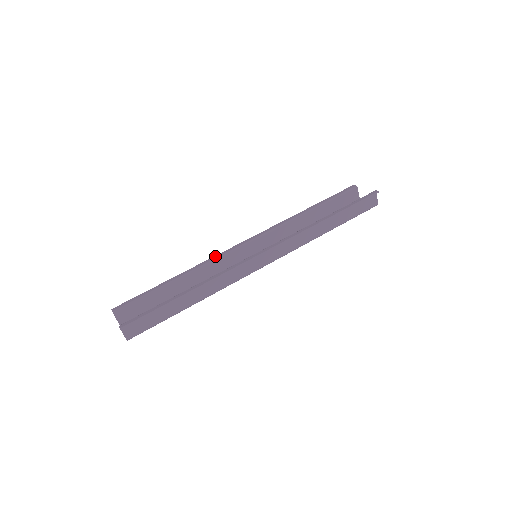
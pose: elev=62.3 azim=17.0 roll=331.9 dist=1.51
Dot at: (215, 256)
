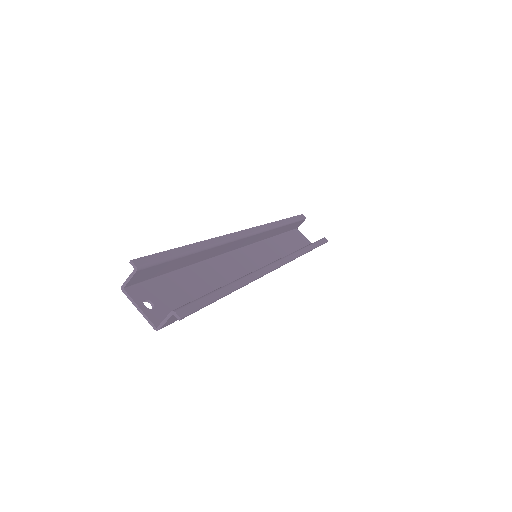
Dot at: (229, 235)
